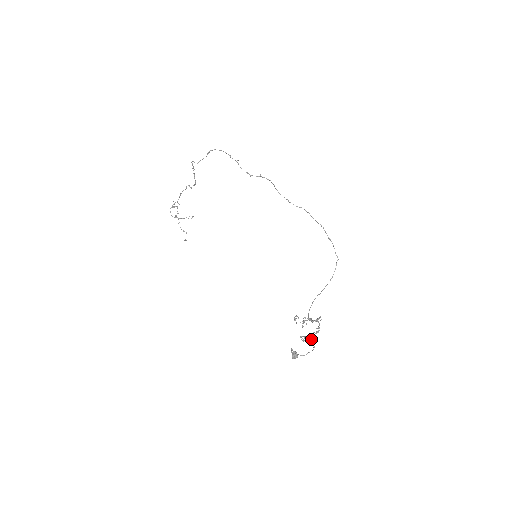
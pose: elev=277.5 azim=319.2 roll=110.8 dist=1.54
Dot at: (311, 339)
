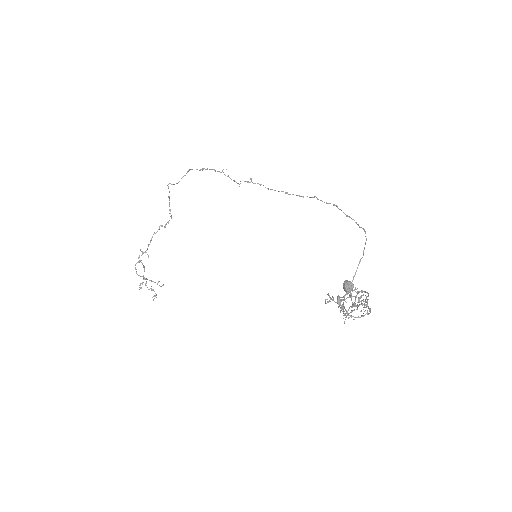
Dot at: (361, 303)
